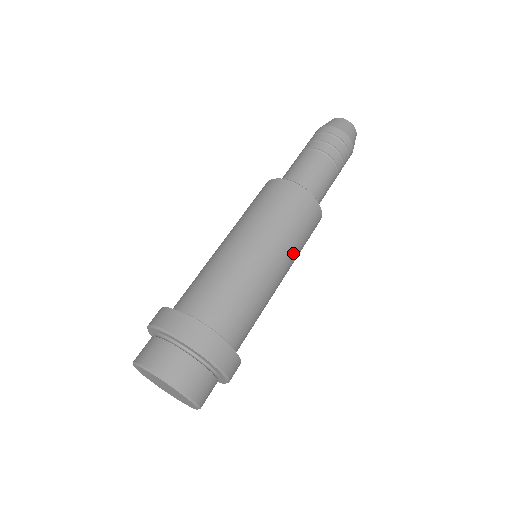
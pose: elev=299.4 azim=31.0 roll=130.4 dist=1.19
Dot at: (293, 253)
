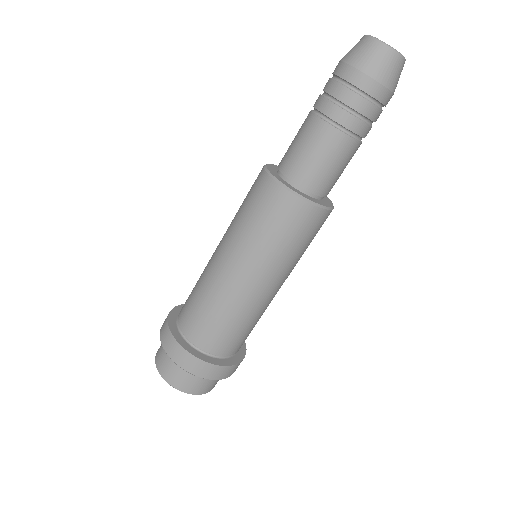
Dot at: occluded
